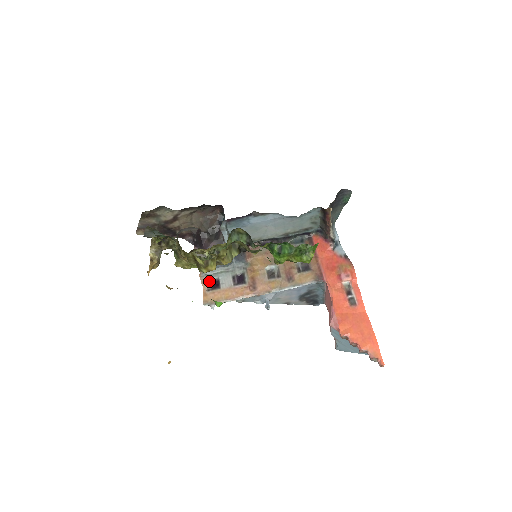
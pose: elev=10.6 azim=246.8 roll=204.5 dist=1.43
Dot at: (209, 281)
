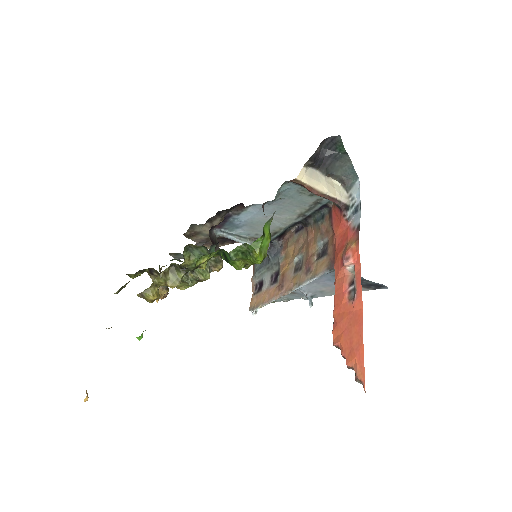
Dot at: (257, 283)
